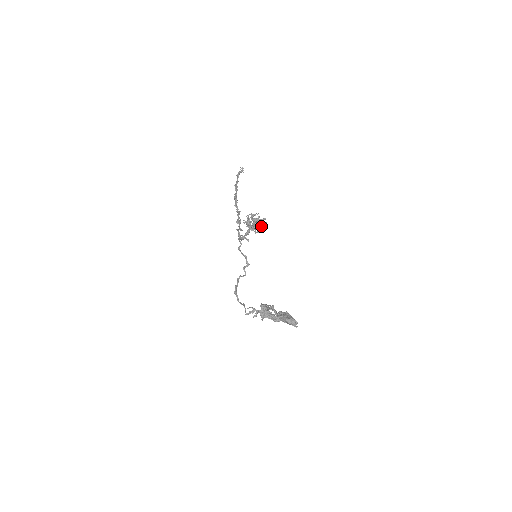
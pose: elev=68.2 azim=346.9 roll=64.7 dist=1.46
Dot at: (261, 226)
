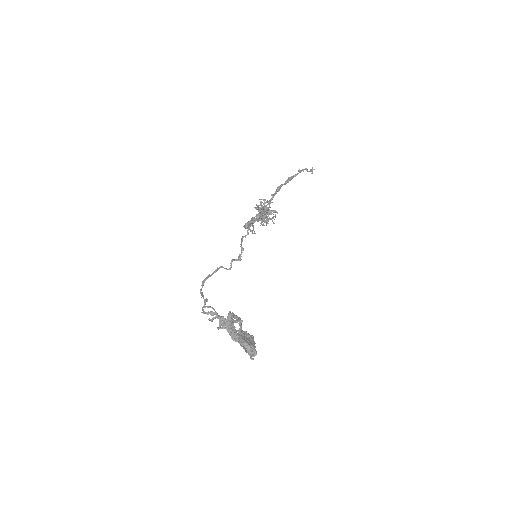
Dot at: (268, 218)
